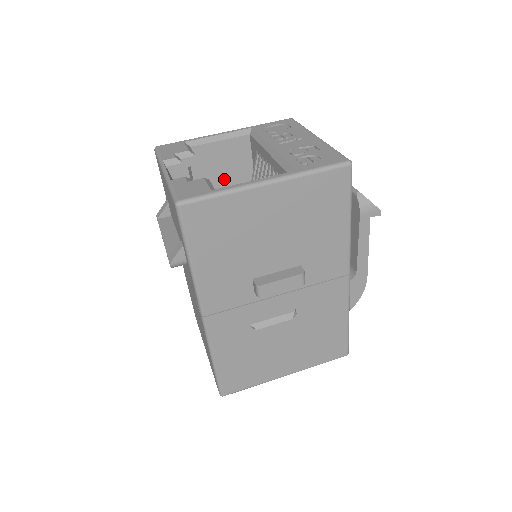
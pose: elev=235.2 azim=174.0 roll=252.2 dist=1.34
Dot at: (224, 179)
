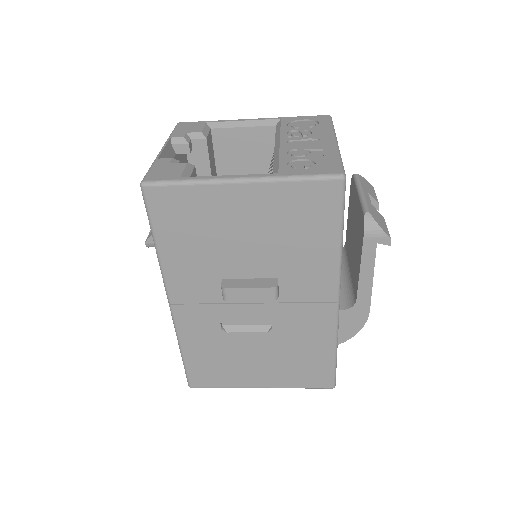
Dot at: (244, 168)
